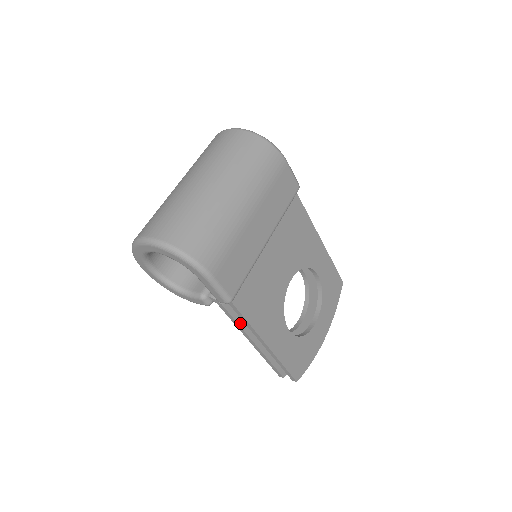
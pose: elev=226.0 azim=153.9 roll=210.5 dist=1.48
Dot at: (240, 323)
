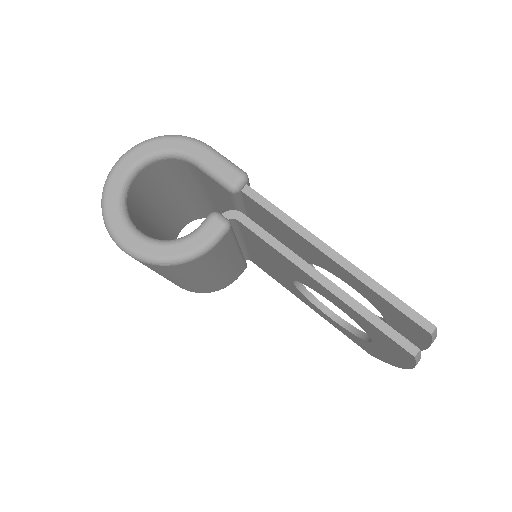
Dot at: (282, 245)
